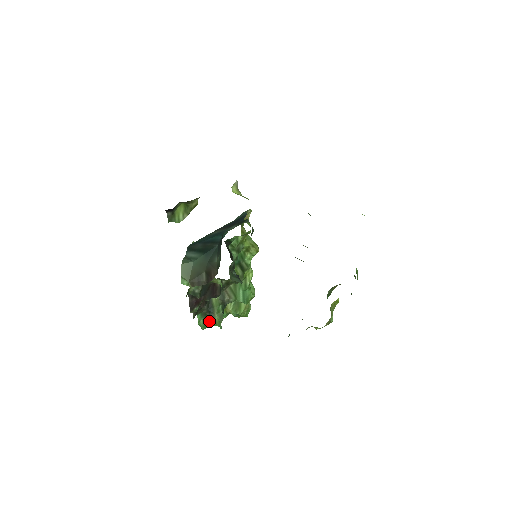
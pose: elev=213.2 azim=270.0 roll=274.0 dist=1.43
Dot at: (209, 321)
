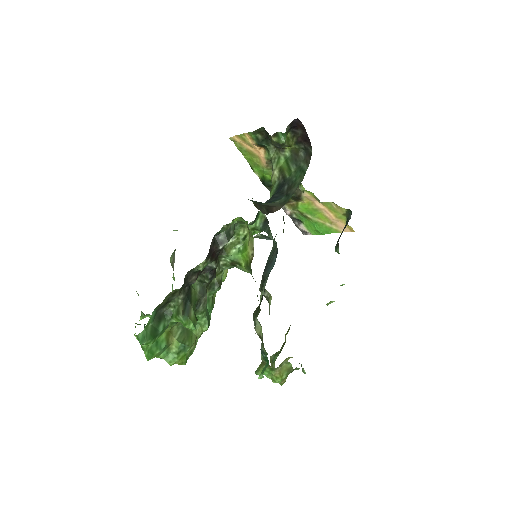
Dot at: (183, 312)
